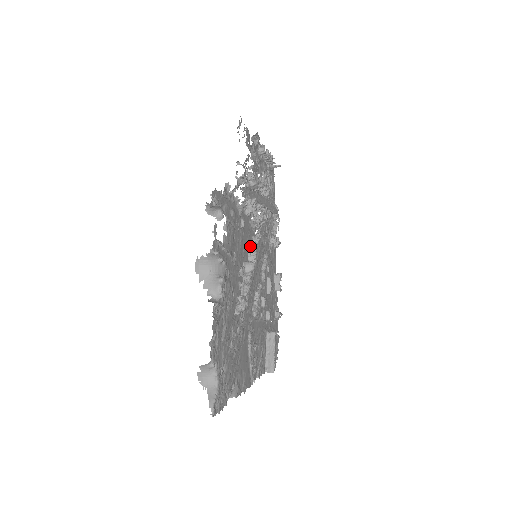
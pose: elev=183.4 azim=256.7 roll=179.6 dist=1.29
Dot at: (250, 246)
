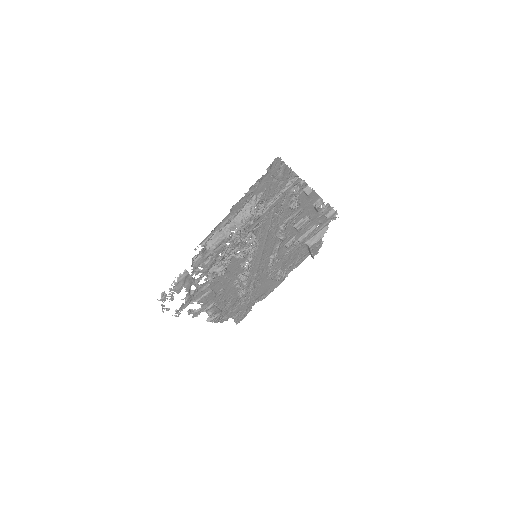
Dot at: (241, 266)
